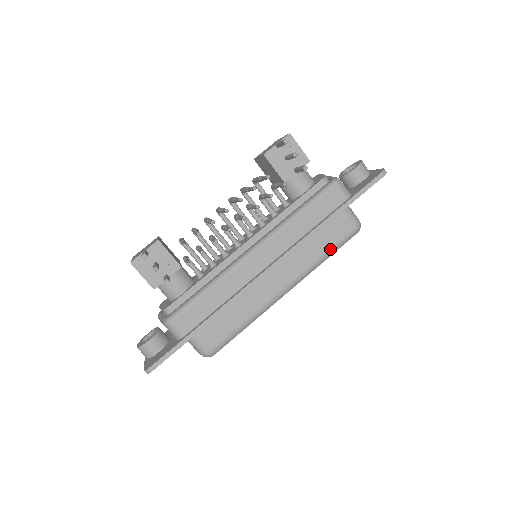
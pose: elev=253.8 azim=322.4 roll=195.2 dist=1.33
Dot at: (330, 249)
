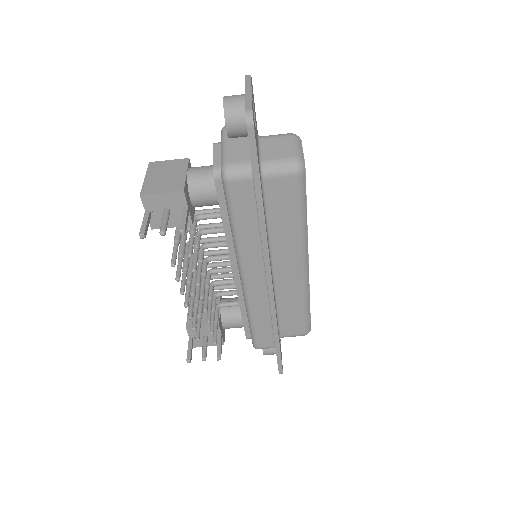
Dot at: (298, 213)
